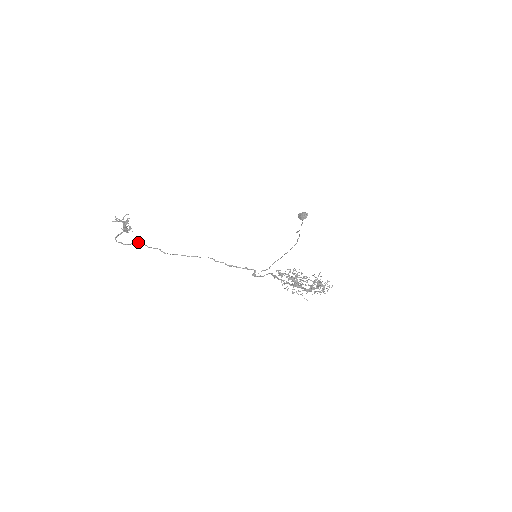
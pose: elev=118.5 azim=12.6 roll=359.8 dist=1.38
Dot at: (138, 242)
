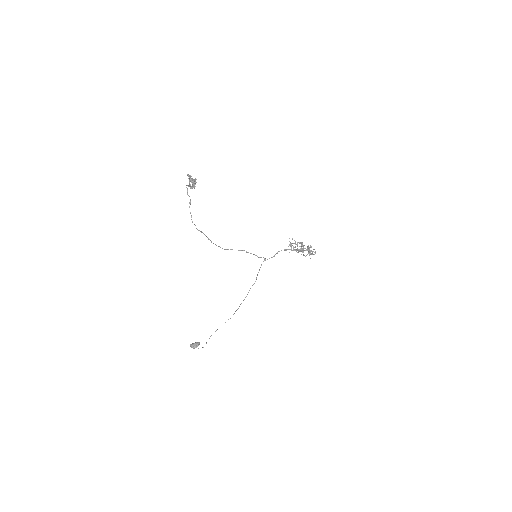
Dot at: (189, 207)
